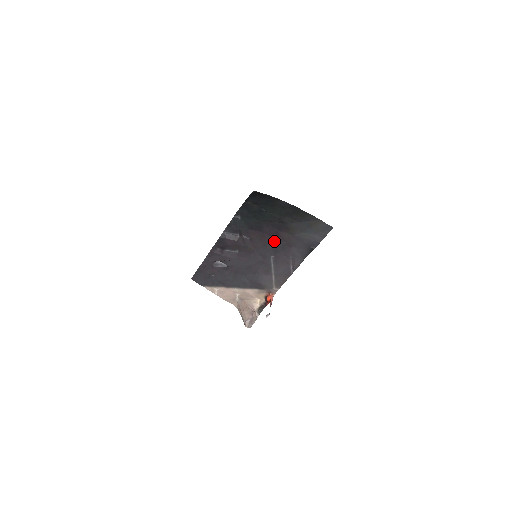
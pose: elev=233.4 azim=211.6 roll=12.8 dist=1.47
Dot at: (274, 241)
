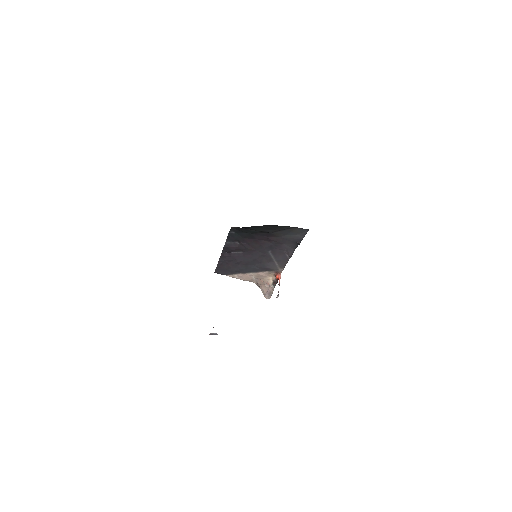
Dot at: (267, 242)
